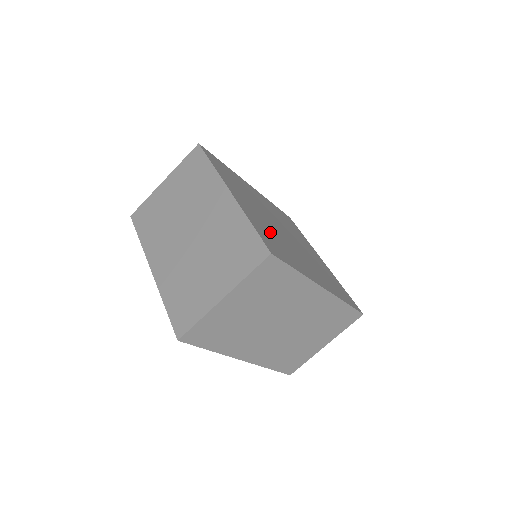
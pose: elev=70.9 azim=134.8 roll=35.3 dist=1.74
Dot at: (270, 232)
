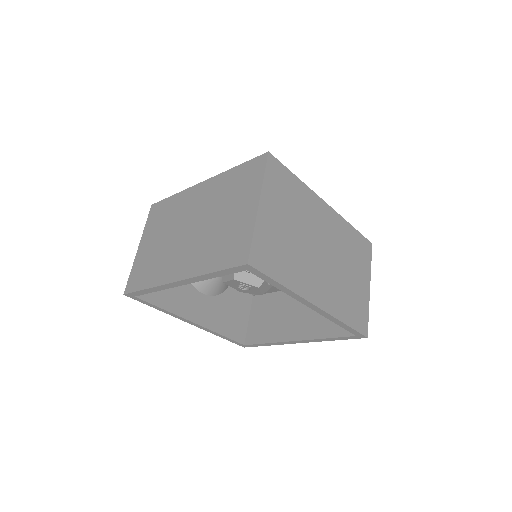
Dot at: occluded
